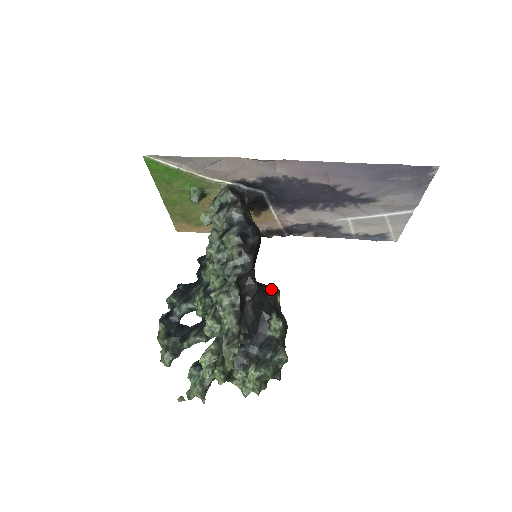
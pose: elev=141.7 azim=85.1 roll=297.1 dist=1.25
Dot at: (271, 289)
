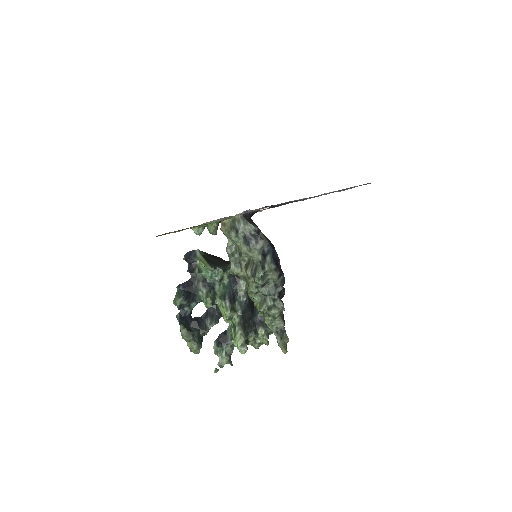
Dot at: occluded
